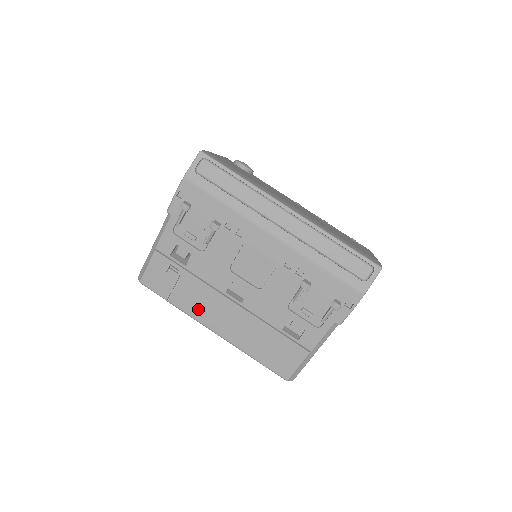
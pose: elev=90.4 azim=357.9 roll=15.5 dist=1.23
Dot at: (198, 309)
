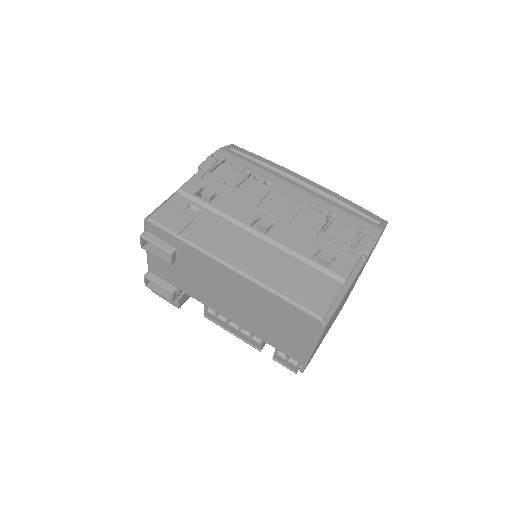
Dot at: (215, 243)
